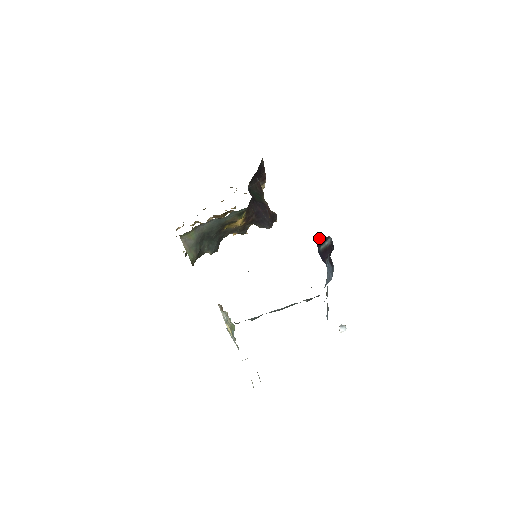
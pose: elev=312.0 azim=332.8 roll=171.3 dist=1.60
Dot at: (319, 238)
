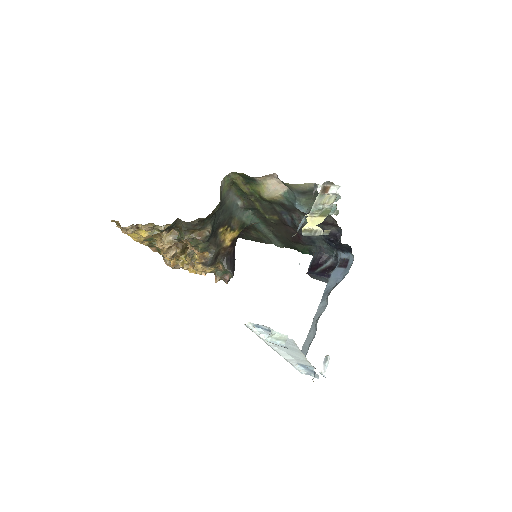
Dot at: (315, 264)
